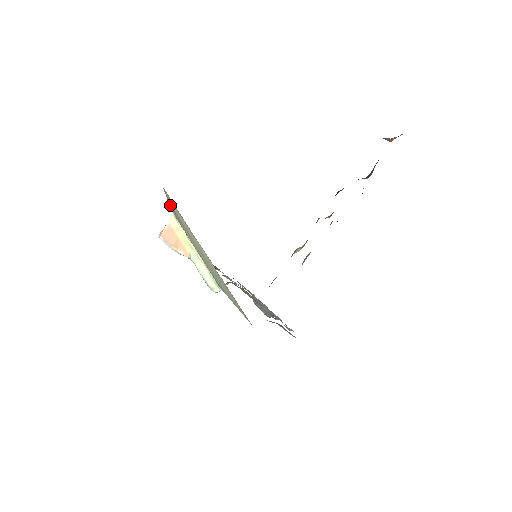
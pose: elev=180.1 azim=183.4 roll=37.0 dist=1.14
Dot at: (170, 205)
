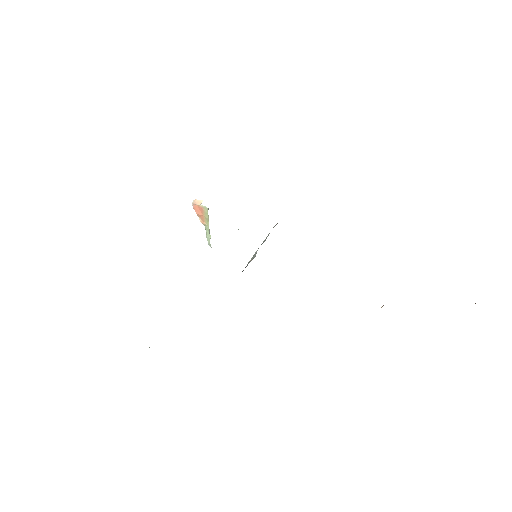
Dot at: occluded
